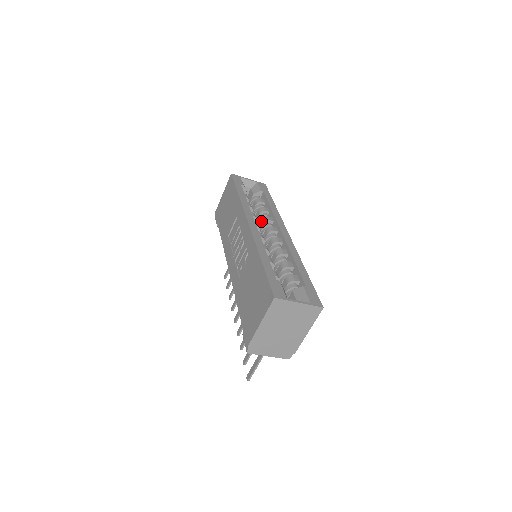
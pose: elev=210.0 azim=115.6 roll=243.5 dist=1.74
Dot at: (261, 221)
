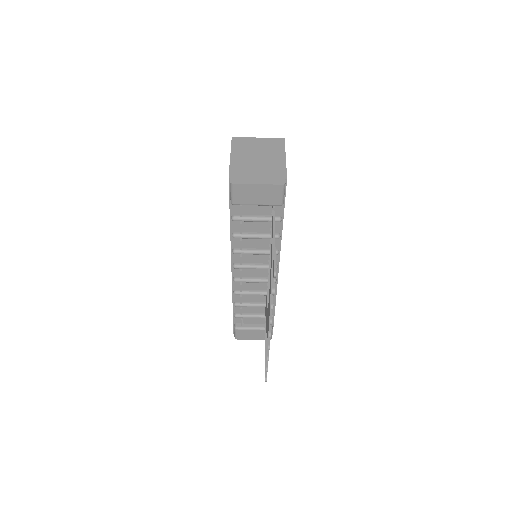
Dot at: occluded
